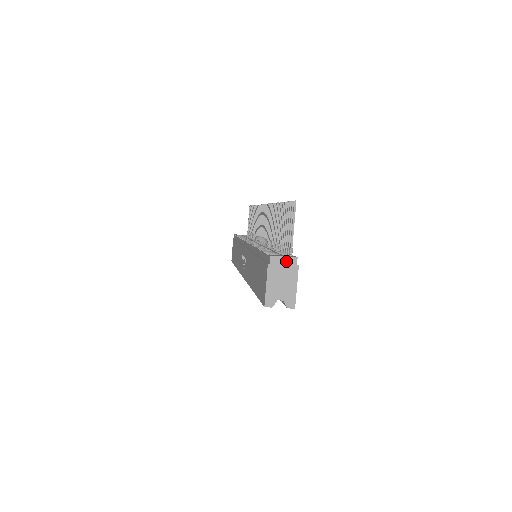
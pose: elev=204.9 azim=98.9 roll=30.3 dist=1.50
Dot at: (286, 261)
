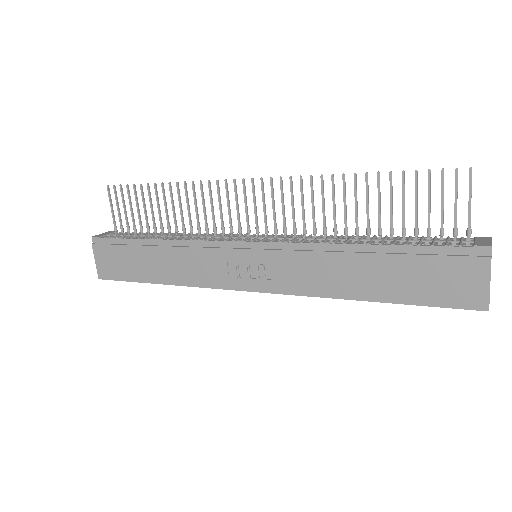
Dot at: occluded
